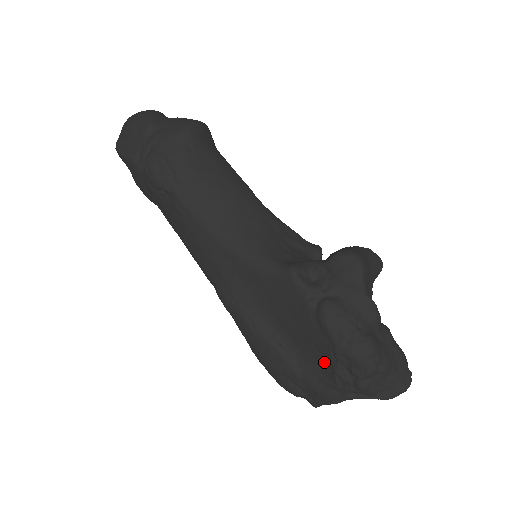
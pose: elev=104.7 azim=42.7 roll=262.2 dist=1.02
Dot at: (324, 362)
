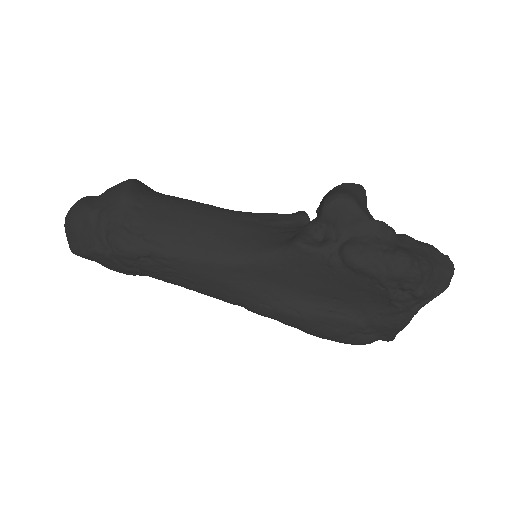
Dot at: (376, 298)
